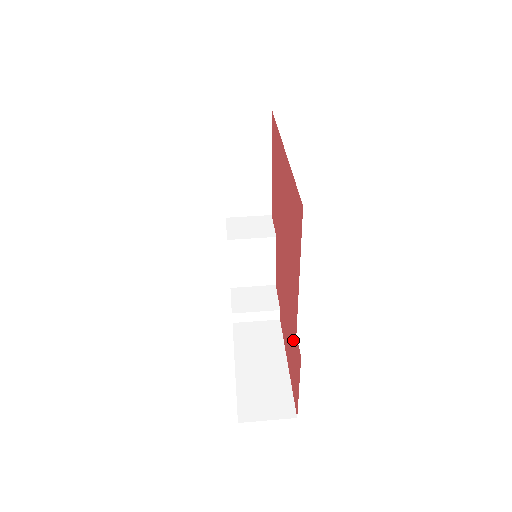
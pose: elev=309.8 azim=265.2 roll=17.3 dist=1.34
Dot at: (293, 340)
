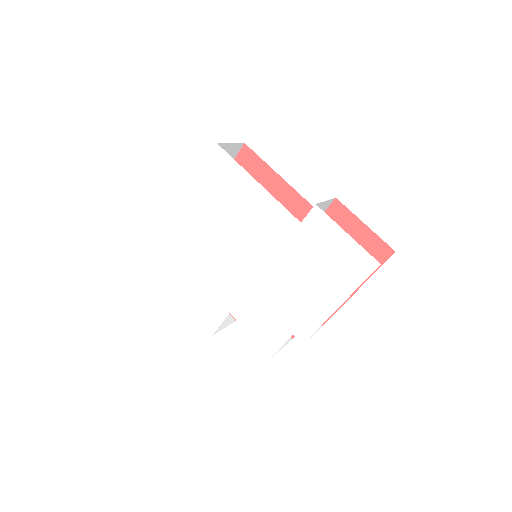
Dot at: occluded
